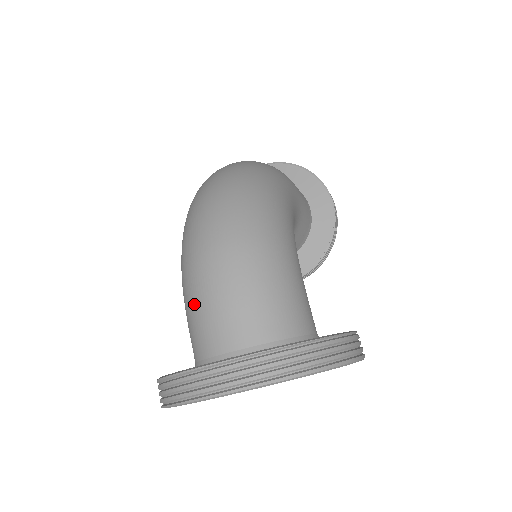
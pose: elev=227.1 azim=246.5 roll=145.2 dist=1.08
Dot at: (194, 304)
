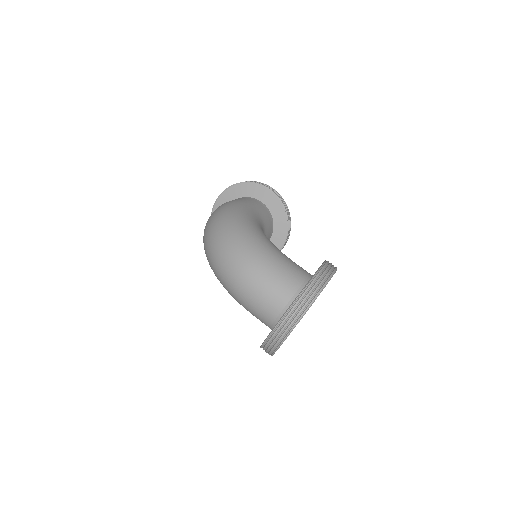
Dot at: (249, 306)
